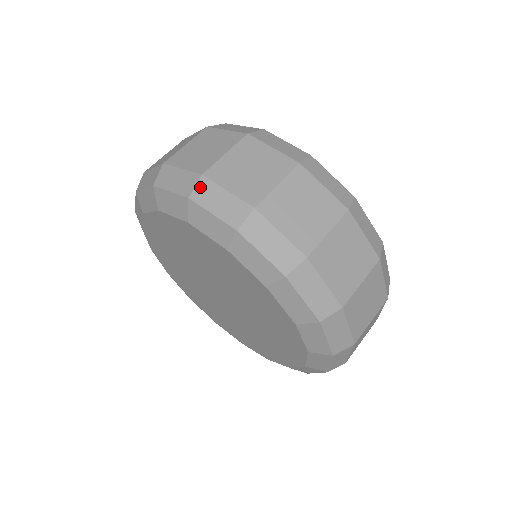
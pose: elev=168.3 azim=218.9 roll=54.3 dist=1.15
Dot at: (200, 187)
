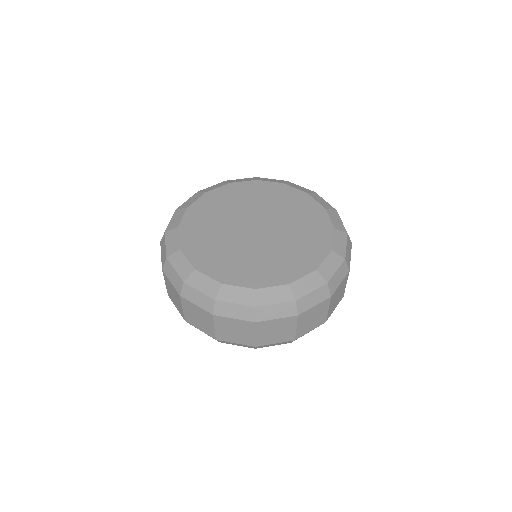
Dot at: occluded
